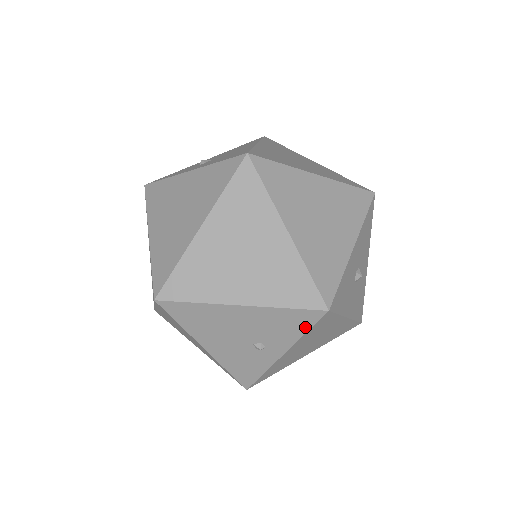
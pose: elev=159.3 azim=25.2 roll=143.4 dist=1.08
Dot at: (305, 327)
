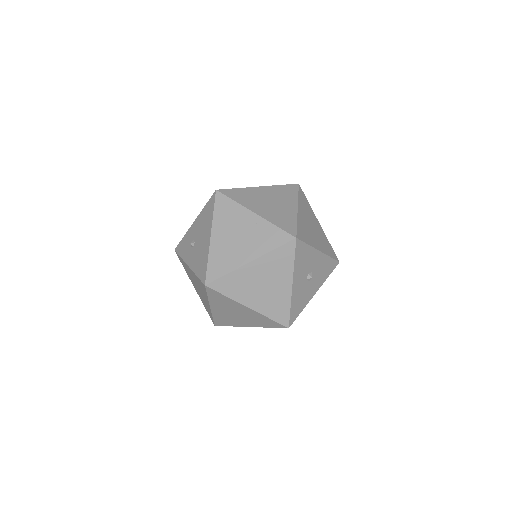
Dot at: occluded
